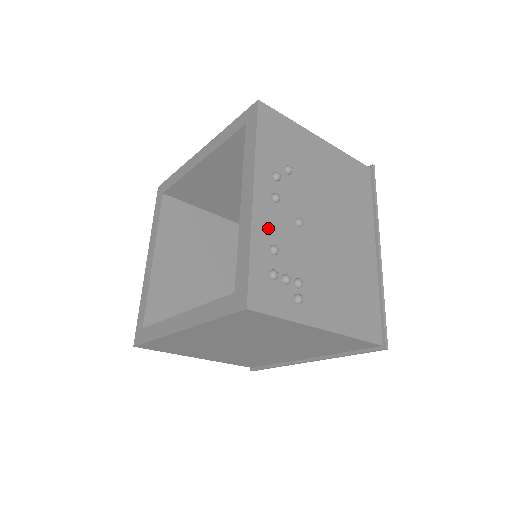
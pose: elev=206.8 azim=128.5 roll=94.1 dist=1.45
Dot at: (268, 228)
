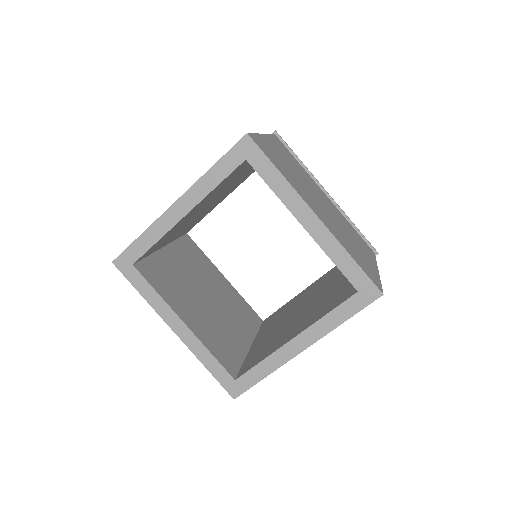
Dot at: occluded
